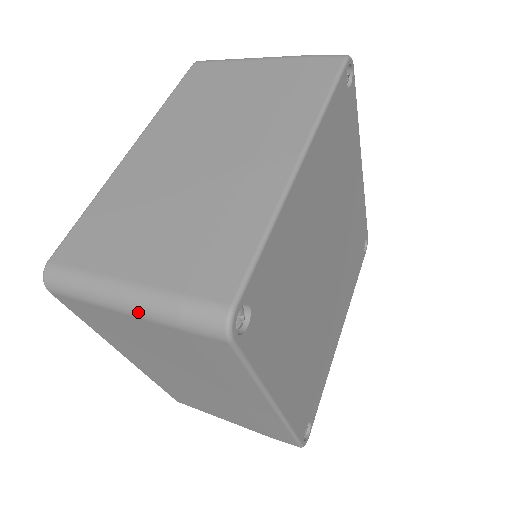
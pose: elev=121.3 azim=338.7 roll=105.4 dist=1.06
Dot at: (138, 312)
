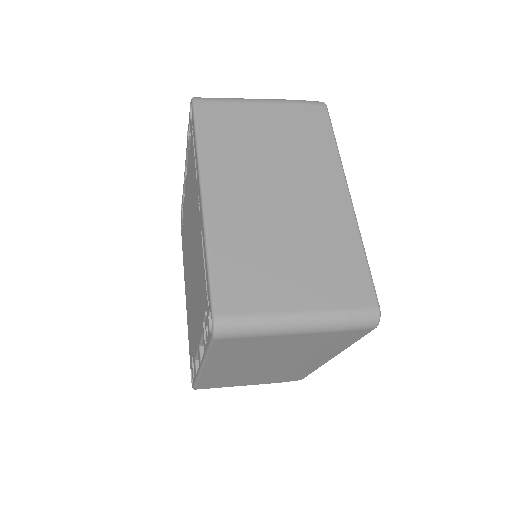
Dot at: (312, 330)
